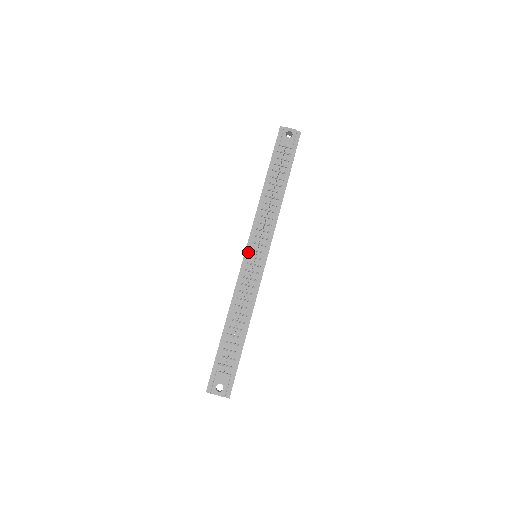
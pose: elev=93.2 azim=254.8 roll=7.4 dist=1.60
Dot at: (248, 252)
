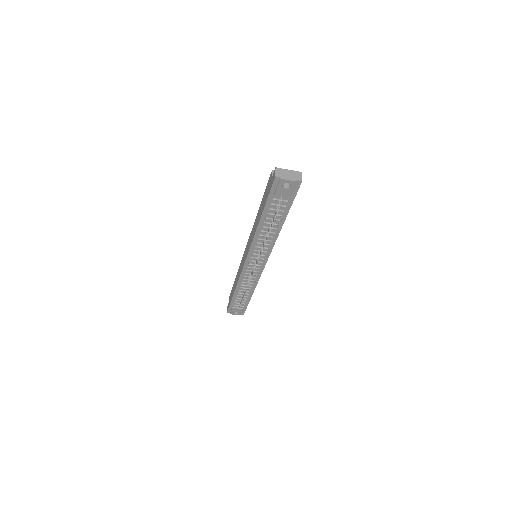
Dot at: (248, 262)
